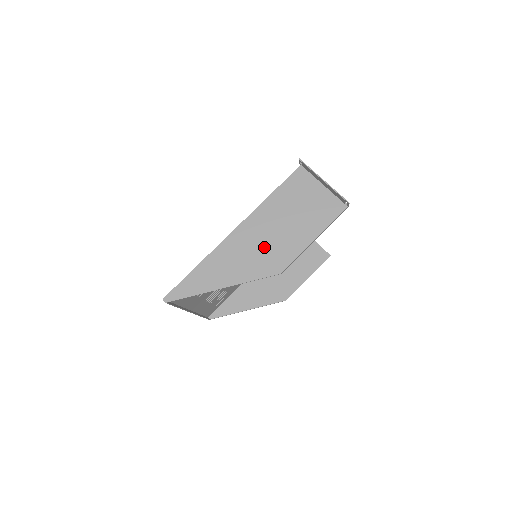
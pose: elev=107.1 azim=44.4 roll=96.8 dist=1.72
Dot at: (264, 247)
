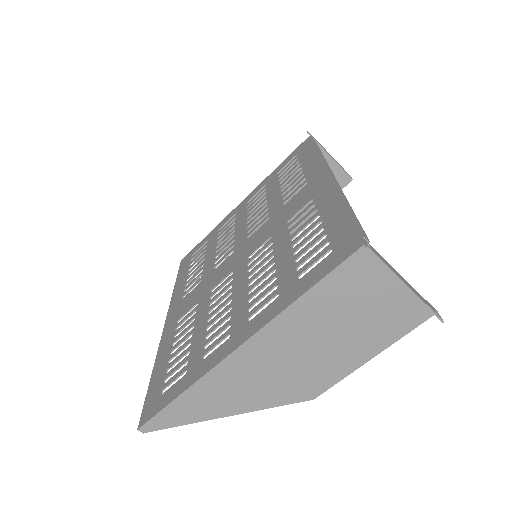
Dot at: (289, 369)
